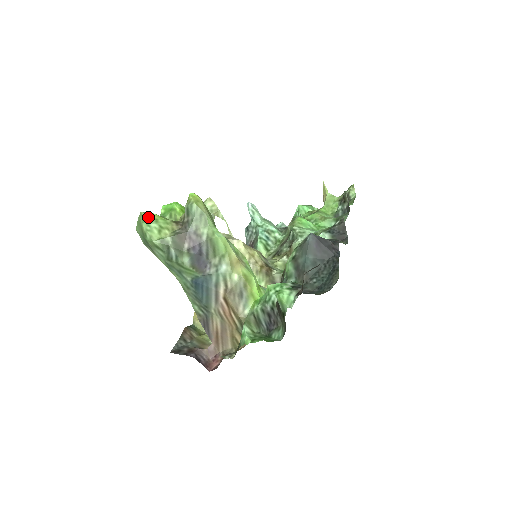
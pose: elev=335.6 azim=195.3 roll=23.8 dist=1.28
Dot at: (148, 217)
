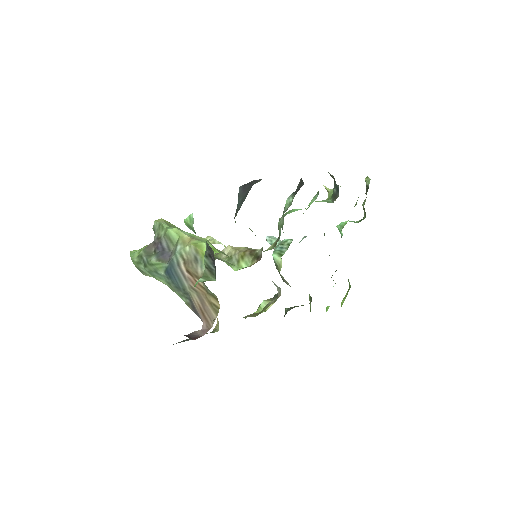
Dot at: occluded
